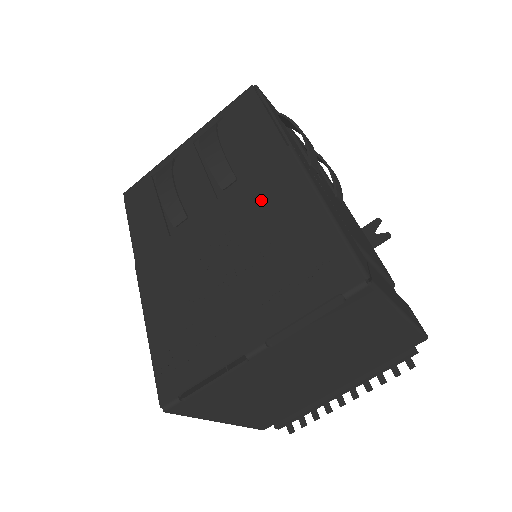
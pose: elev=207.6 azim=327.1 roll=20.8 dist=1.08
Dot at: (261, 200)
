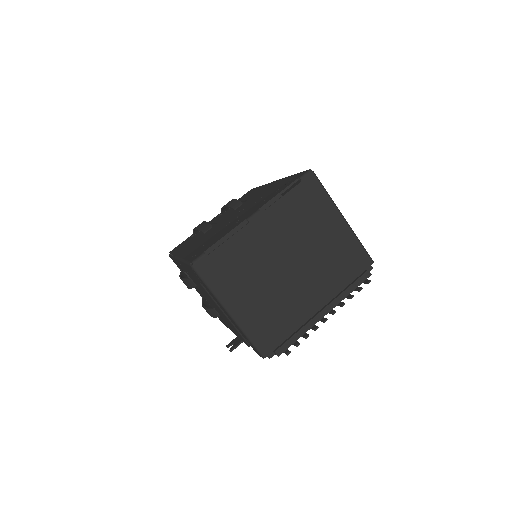
Dot at: (256, 196)
